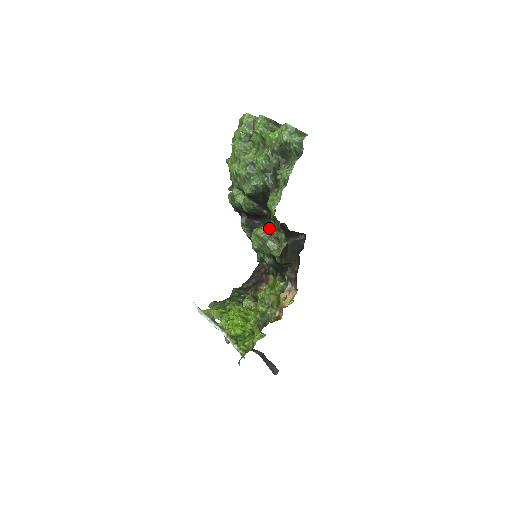
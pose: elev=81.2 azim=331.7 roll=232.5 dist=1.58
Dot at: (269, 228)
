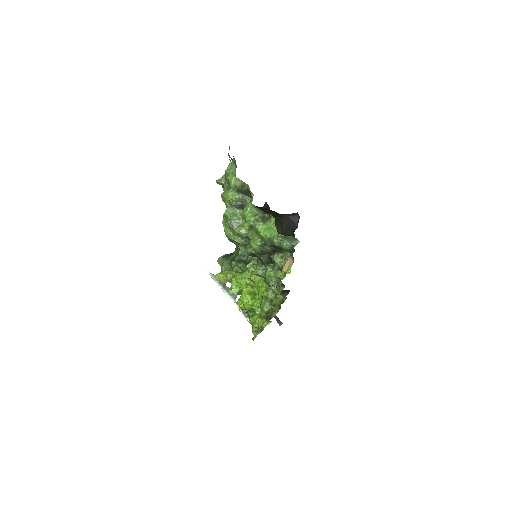
Dot at: occluded
